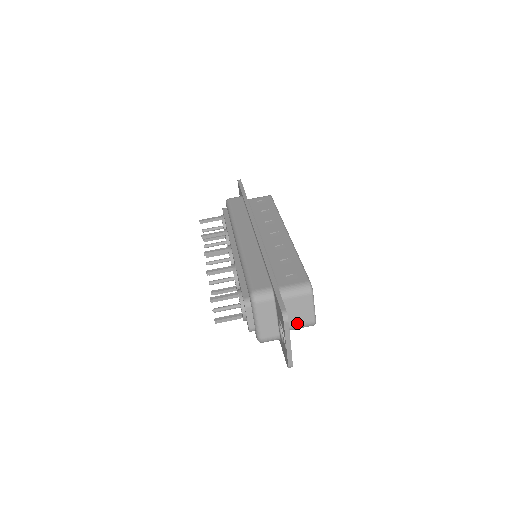
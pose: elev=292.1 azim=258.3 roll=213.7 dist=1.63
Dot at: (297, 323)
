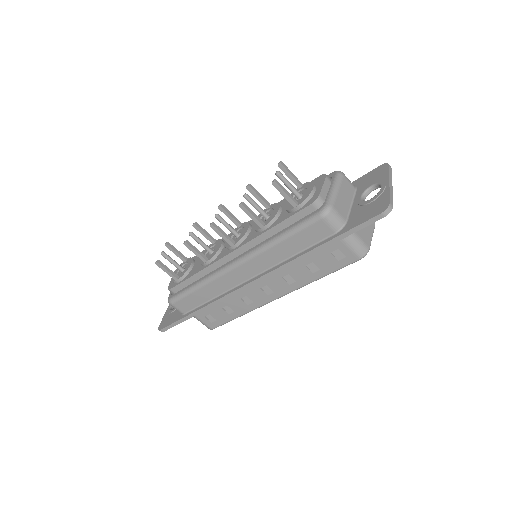
Dot at: occluded
